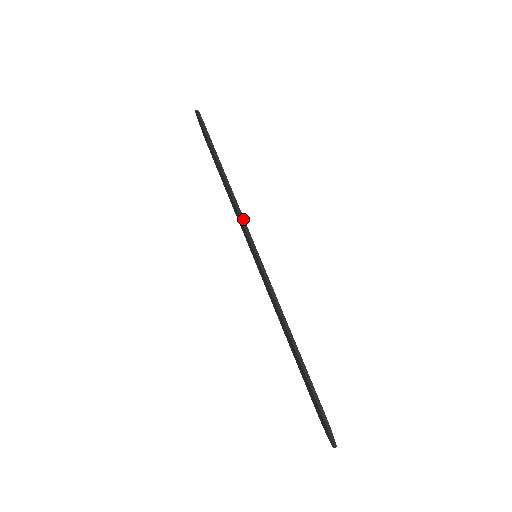
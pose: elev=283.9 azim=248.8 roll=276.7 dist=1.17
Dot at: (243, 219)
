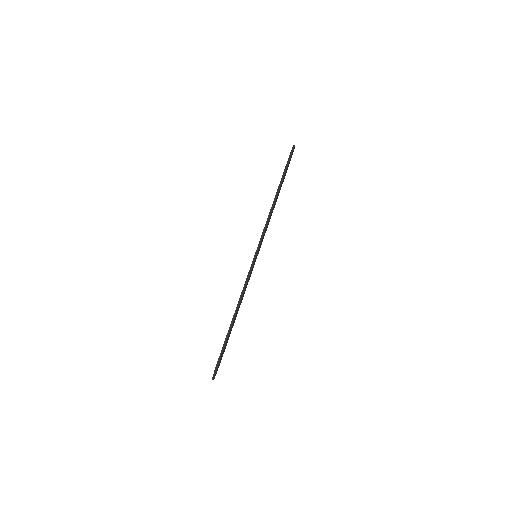
Dot at: (264, 232)
